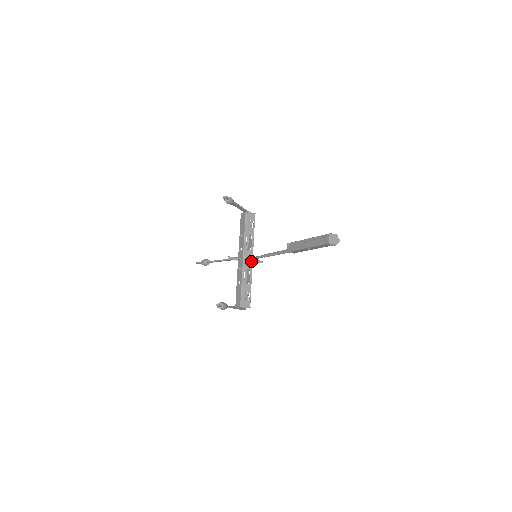
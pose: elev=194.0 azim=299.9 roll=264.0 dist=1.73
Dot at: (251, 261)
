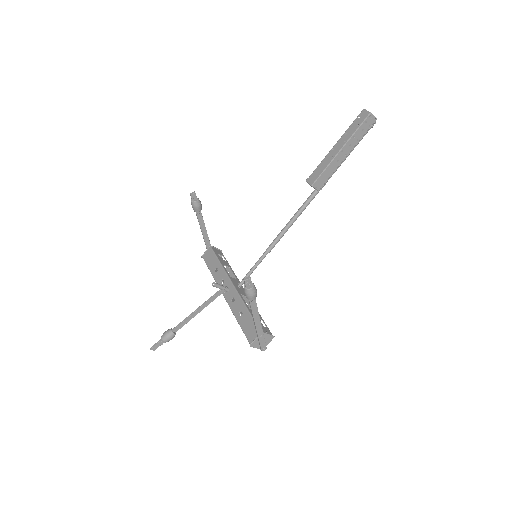
Dot at: (243, 289)
